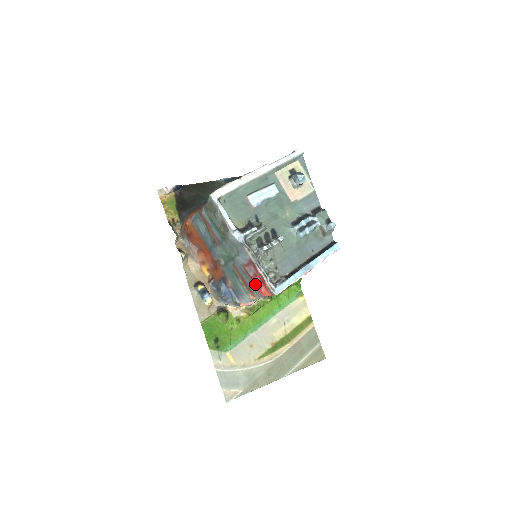
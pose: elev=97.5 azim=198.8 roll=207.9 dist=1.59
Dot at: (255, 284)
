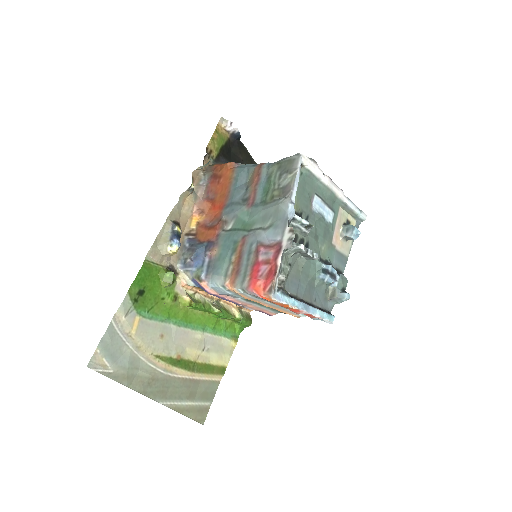
Dot at: (254, 271)
